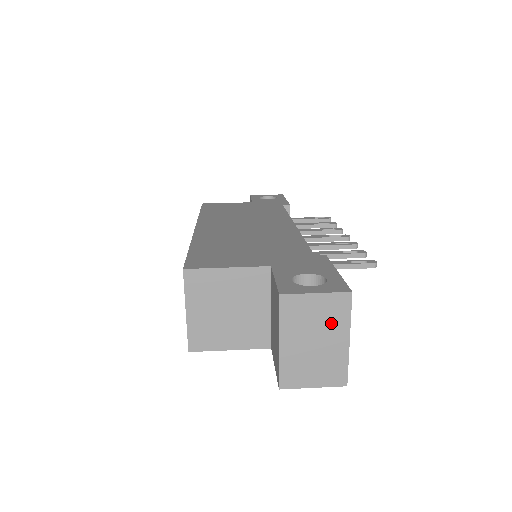
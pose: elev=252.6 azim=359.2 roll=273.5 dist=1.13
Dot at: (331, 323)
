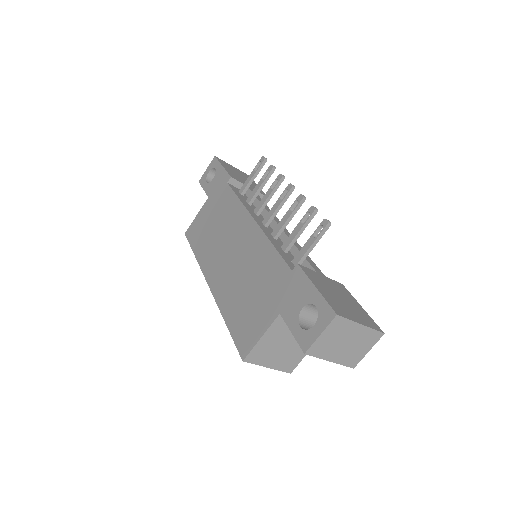
Dot at: (344, 332)
